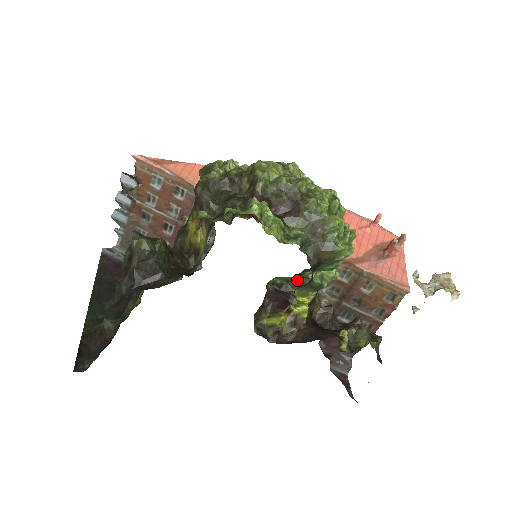
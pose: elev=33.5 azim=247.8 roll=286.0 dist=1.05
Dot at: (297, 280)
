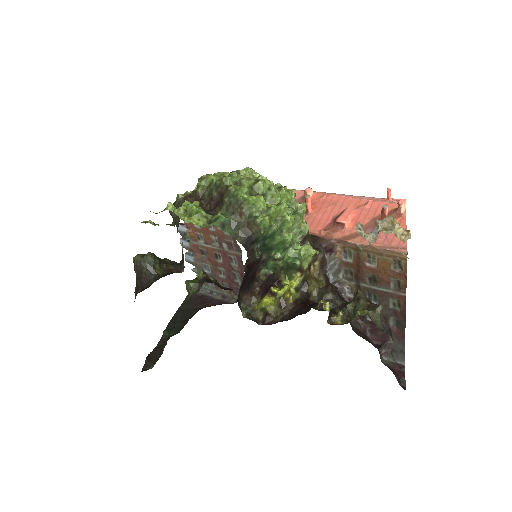
Dot at: (277, 265)
